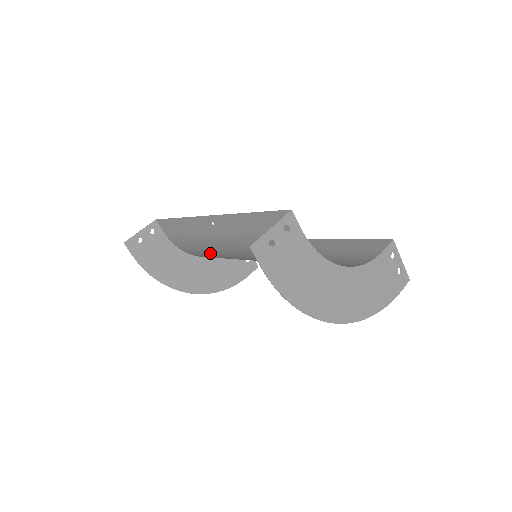
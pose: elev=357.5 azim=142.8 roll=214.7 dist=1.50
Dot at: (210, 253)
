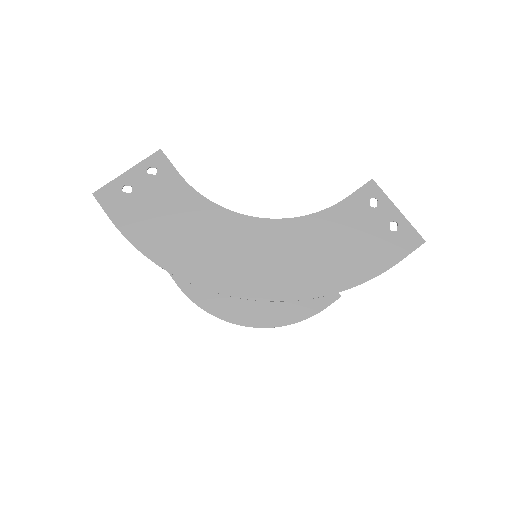
Dot at: occluded
